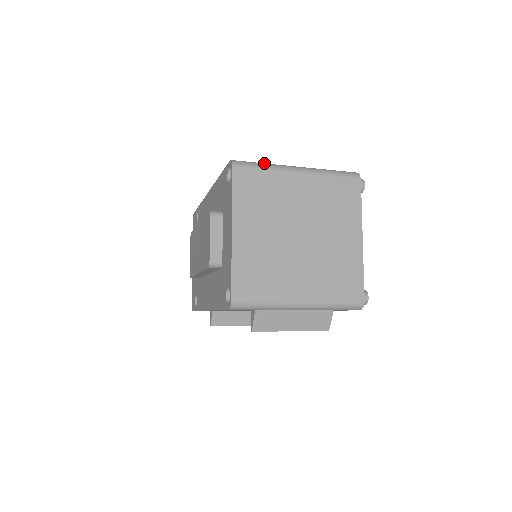
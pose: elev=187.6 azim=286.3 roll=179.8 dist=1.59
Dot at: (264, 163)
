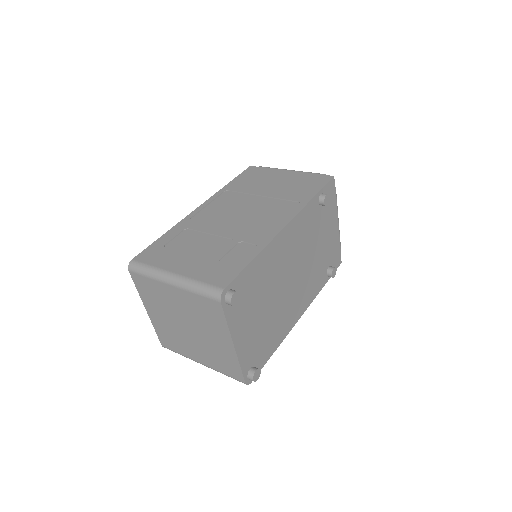
Dot at: (149, 269)
